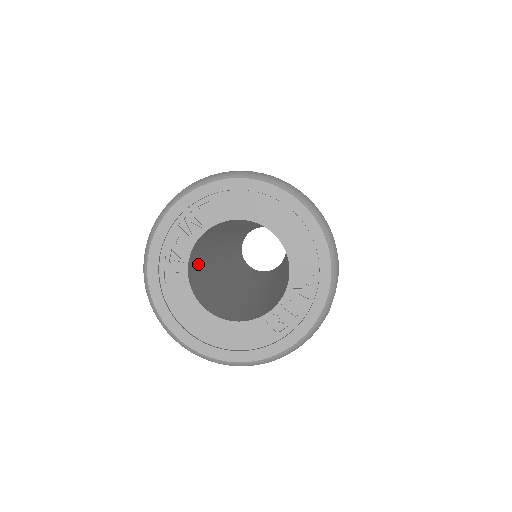
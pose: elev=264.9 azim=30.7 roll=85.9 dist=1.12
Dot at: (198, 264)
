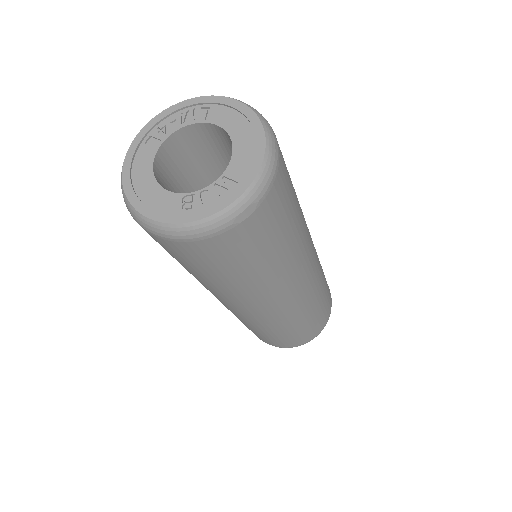
Dot at: (183, 166)
